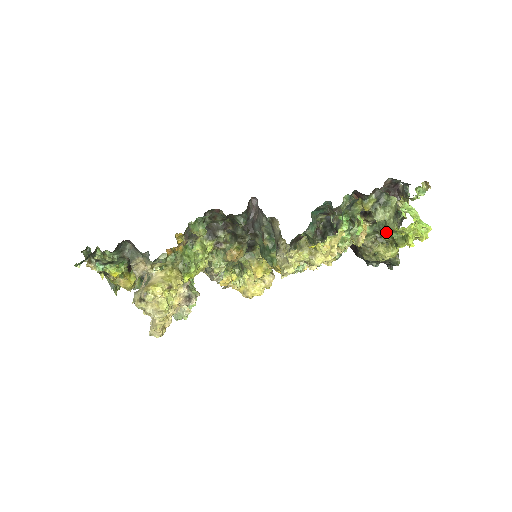
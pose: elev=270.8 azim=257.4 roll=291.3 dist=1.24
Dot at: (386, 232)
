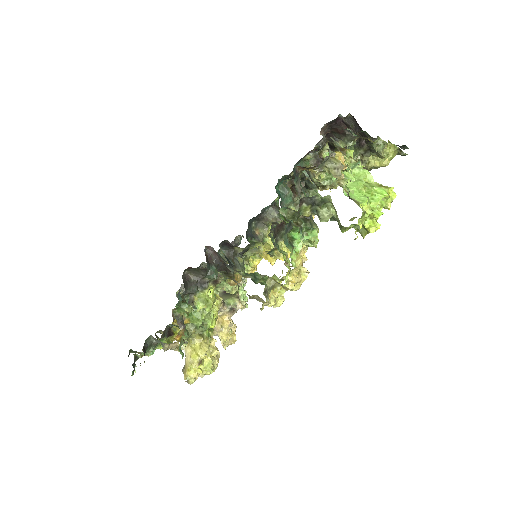
Dot at: (342, 228)
